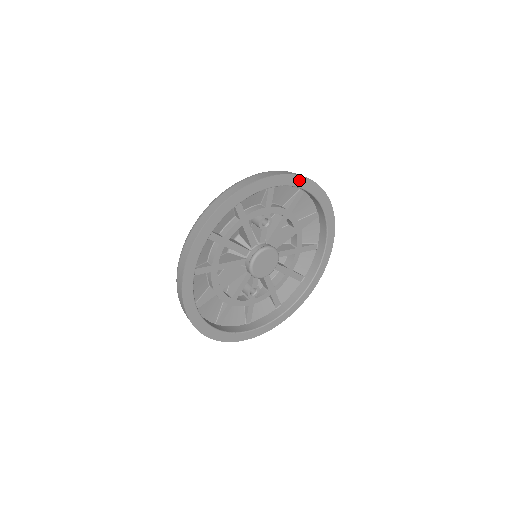
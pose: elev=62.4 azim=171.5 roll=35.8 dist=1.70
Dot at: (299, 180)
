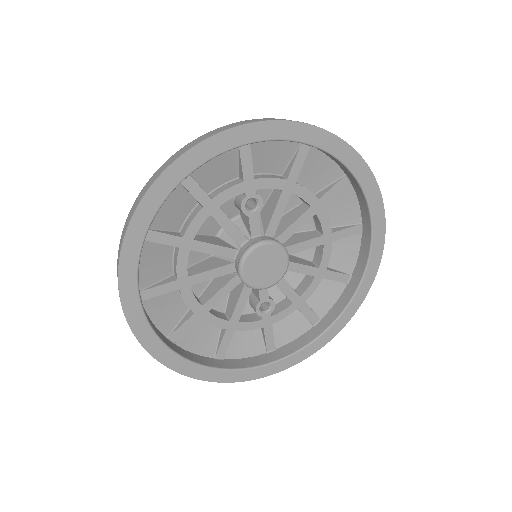
Dot at: (285, 128)
